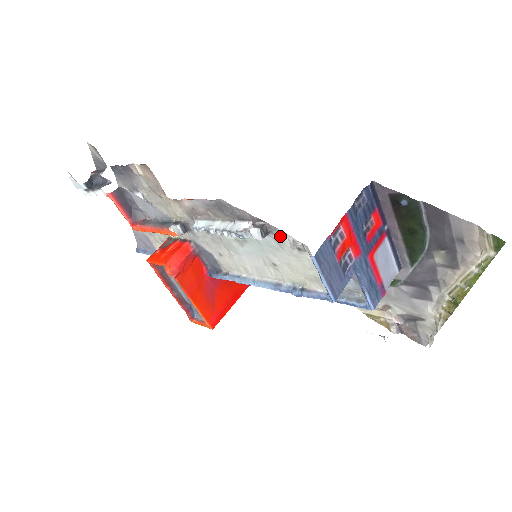
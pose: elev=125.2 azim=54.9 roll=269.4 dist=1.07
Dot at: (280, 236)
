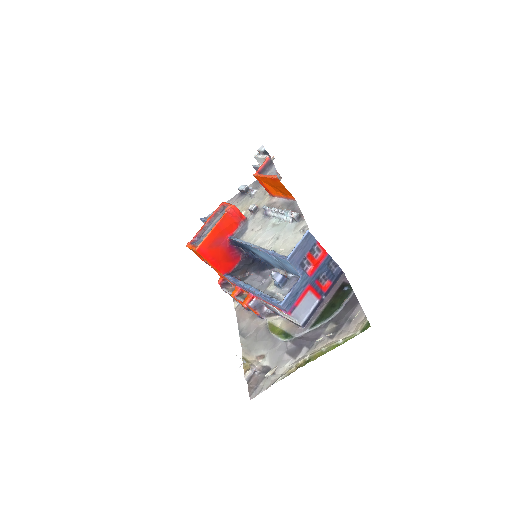
Dot at: (301, 224)
